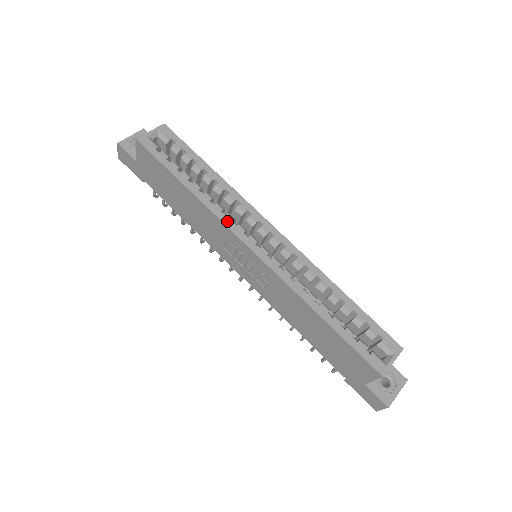
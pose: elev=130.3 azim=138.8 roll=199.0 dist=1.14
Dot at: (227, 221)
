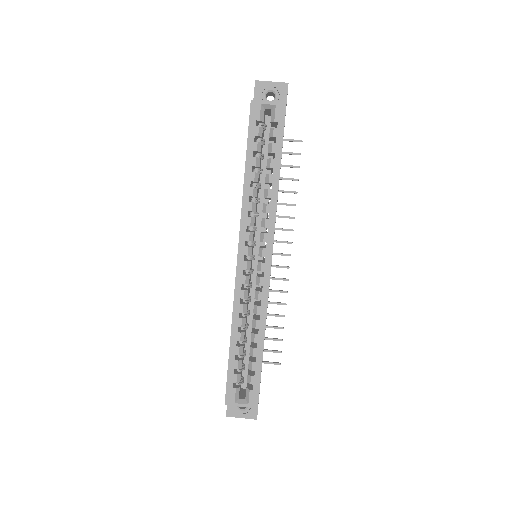
Dot at: (244, 222)
